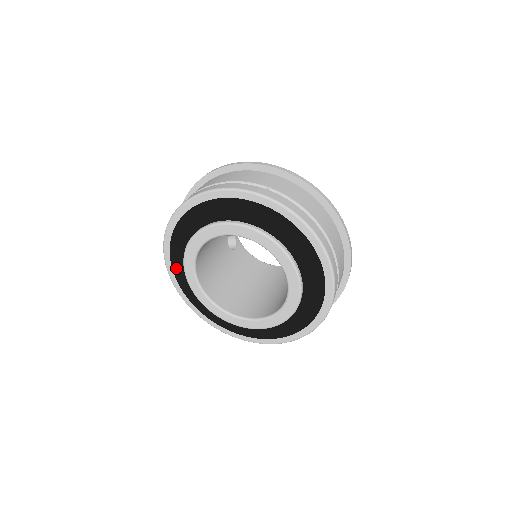
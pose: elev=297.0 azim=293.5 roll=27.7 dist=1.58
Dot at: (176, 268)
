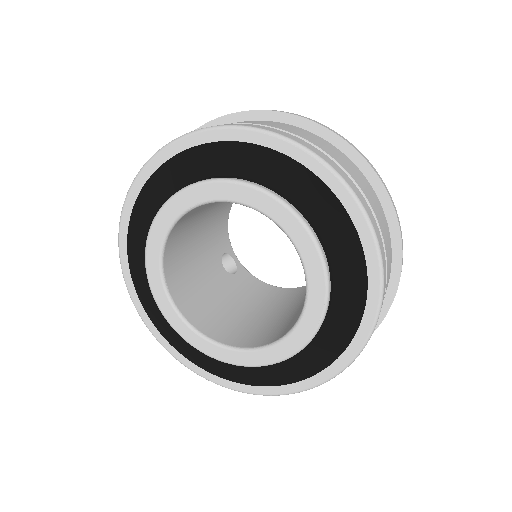
Dot at: (144, 298)
